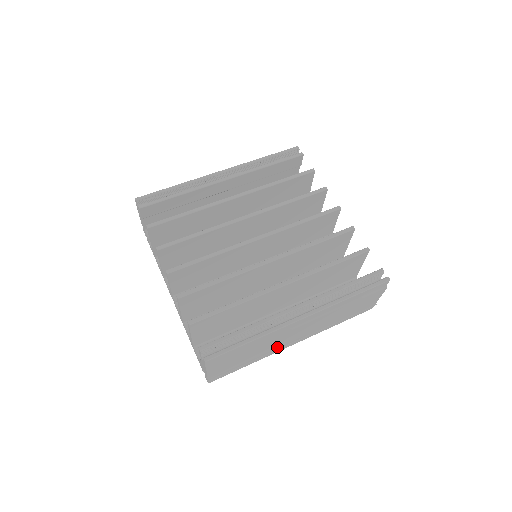
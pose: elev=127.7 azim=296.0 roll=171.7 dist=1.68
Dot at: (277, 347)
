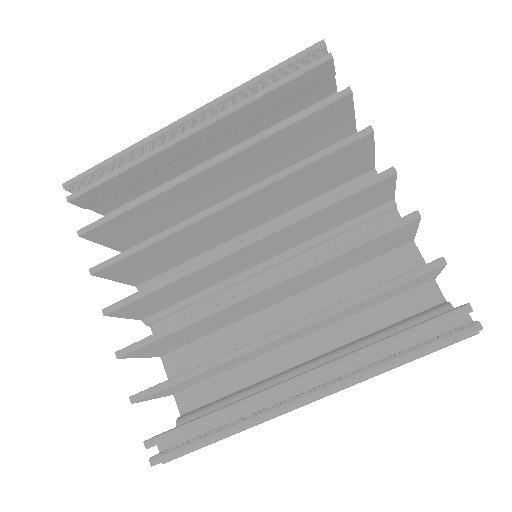
Dot at: occluded
